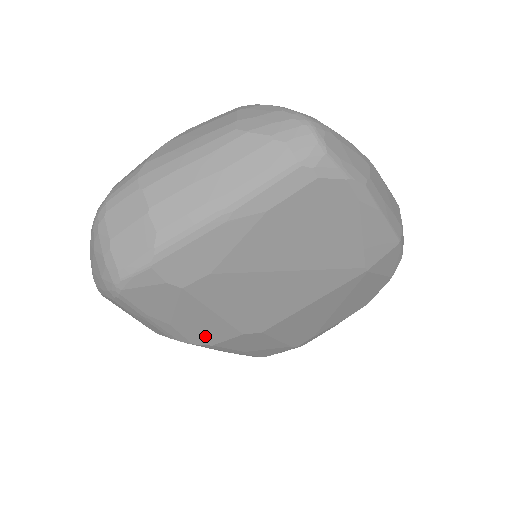
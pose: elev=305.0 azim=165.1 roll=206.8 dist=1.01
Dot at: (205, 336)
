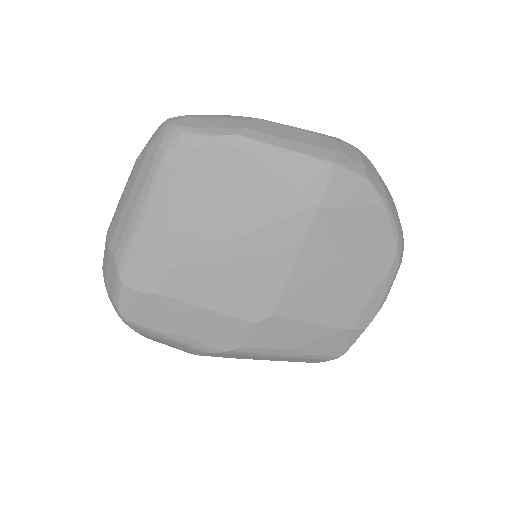
Dot at: (224, 338)
